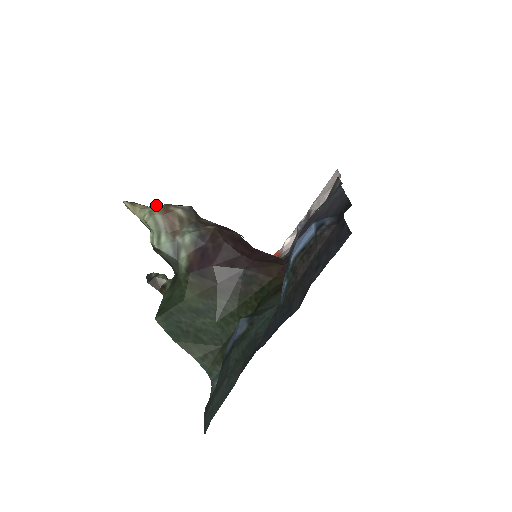
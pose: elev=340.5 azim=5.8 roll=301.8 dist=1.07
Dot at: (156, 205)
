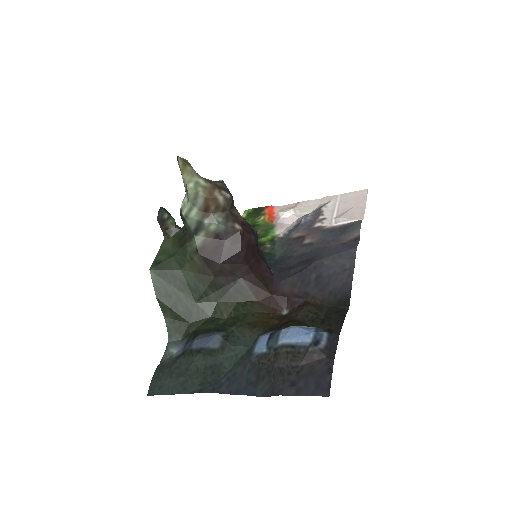
Dot at: (204, 179)
